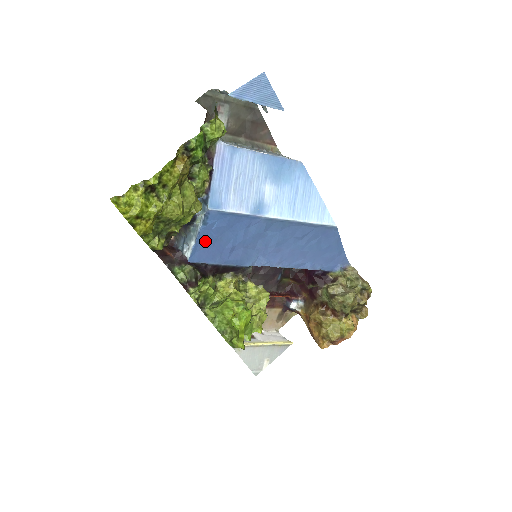
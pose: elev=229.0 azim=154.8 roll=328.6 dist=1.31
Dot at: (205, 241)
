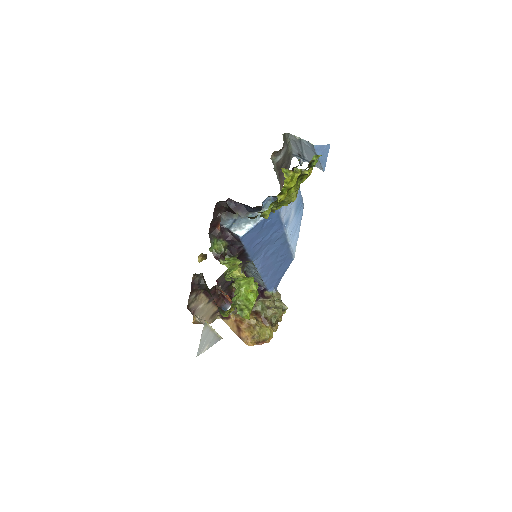
Dot at: (257, 228)
